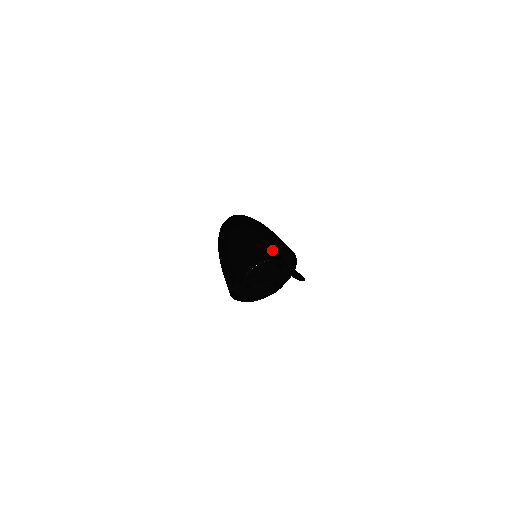
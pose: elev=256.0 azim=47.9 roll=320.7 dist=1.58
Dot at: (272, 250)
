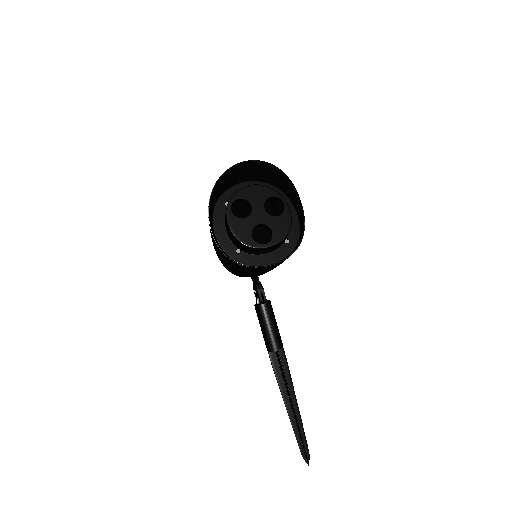
Dot at: (279, 172)
